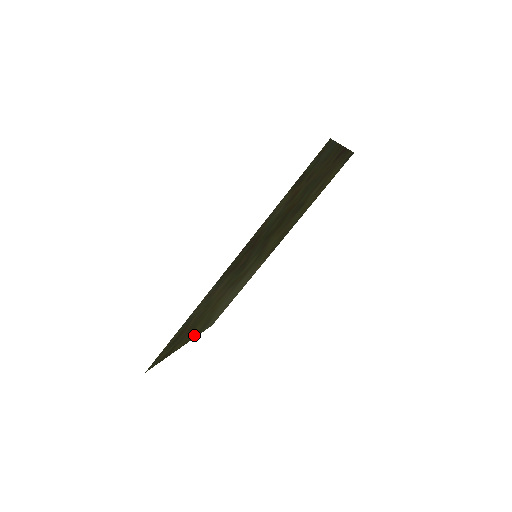
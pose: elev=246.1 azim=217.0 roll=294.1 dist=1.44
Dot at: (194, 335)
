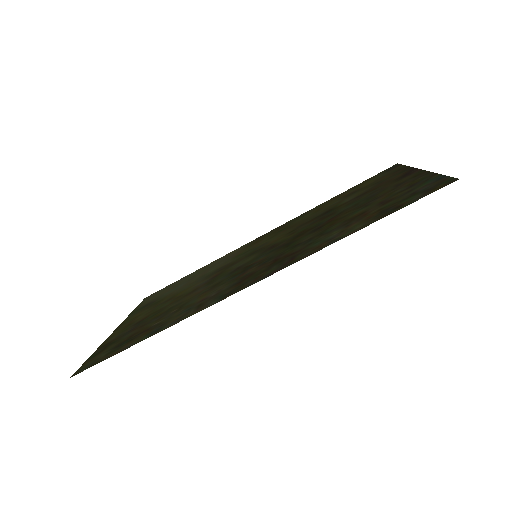
Dot at: (131, 317)
